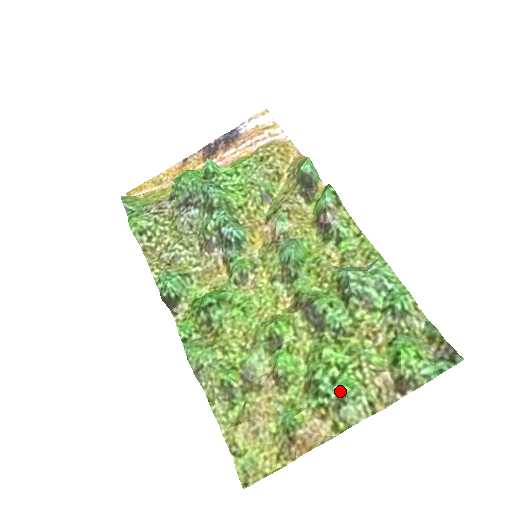
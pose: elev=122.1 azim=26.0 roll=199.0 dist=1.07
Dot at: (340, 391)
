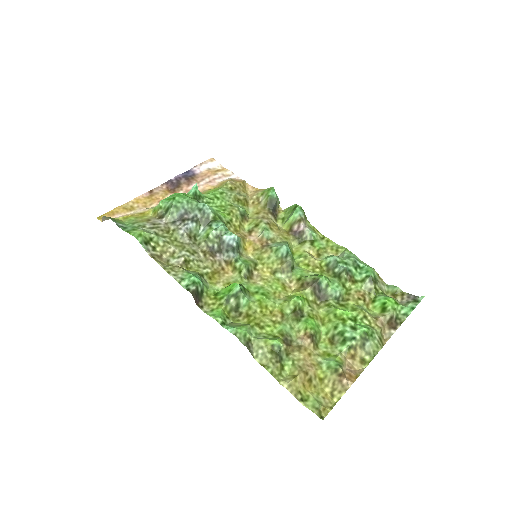
Dot at: (362, 332)
